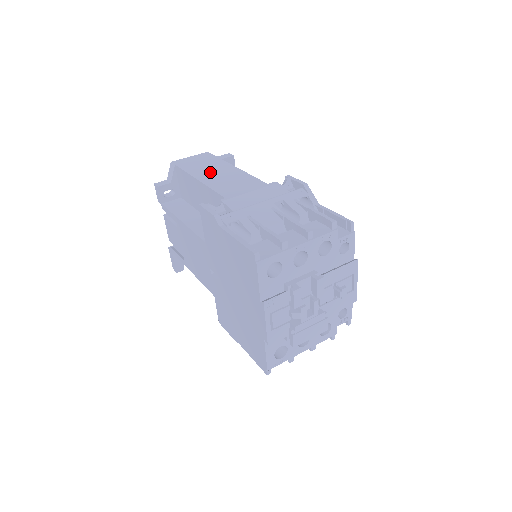
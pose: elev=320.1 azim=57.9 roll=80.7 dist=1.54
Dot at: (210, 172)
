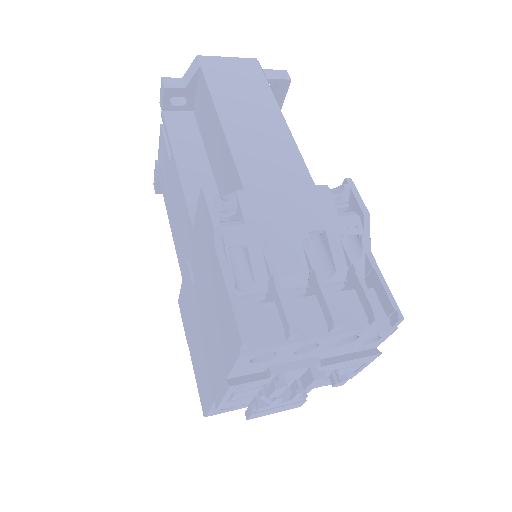
Dot at: (244, 112)
